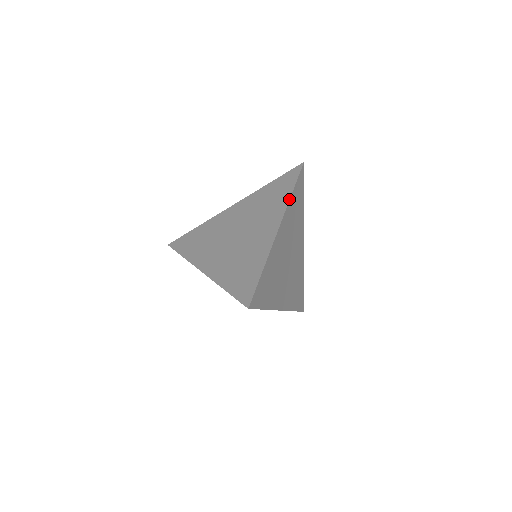
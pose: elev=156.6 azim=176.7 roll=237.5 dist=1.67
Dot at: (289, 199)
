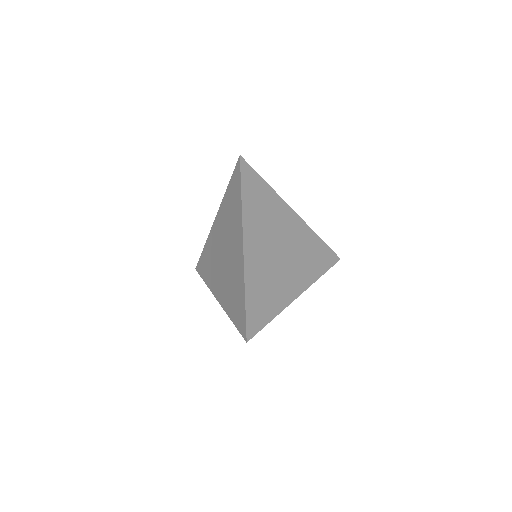
Dot at: (241, 209)
